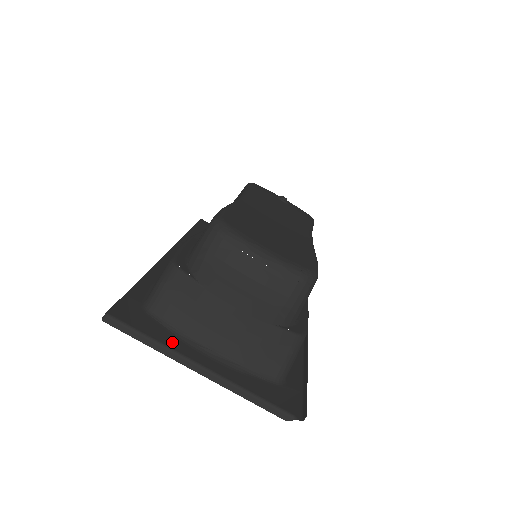
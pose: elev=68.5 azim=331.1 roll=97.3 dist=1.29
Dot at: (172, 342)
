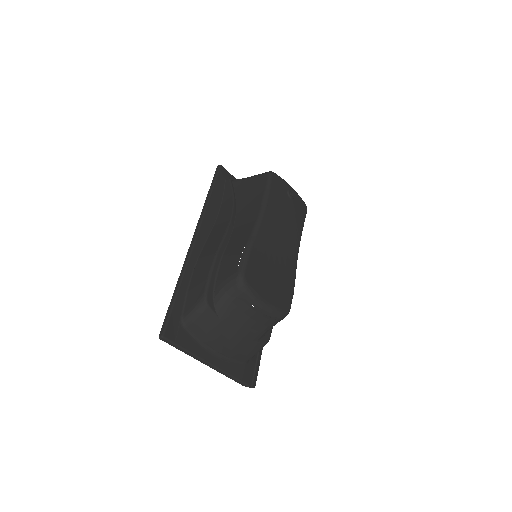
Dot at: (195, 349)
